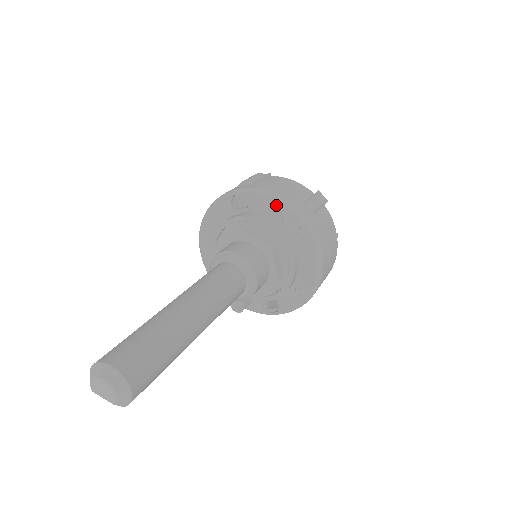
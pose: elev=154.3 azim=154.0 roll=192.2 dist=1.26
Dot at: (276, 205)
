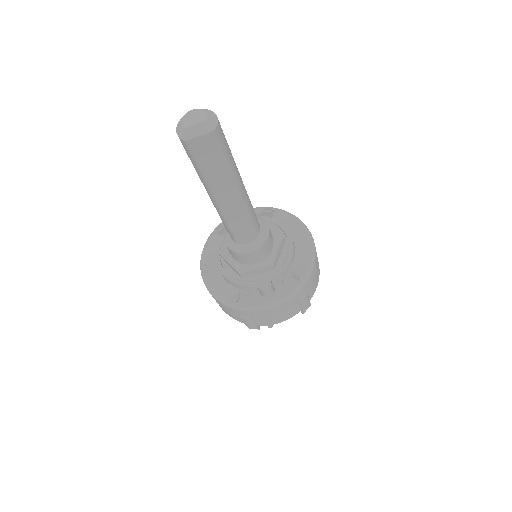
Dot at: occluded
